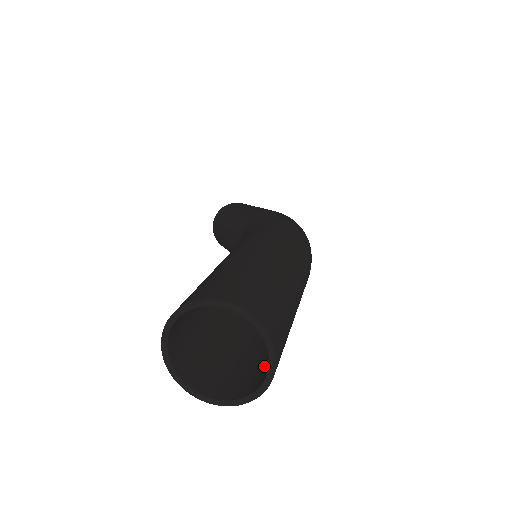
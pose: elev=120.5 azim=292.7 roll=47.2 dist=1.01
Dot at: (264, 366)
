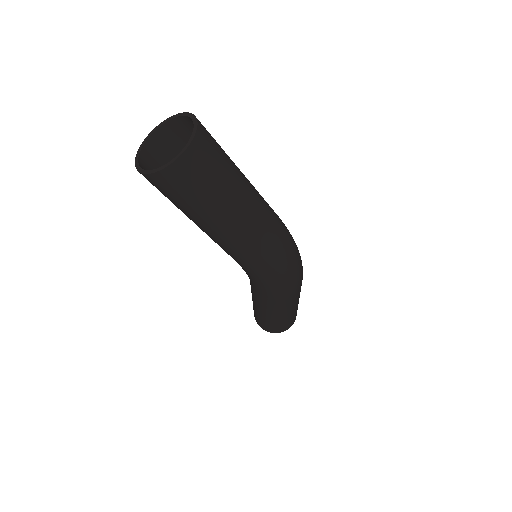
Dot at: (185, 184)
